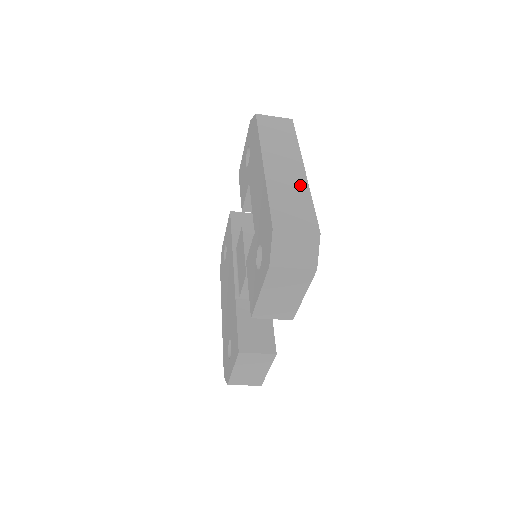
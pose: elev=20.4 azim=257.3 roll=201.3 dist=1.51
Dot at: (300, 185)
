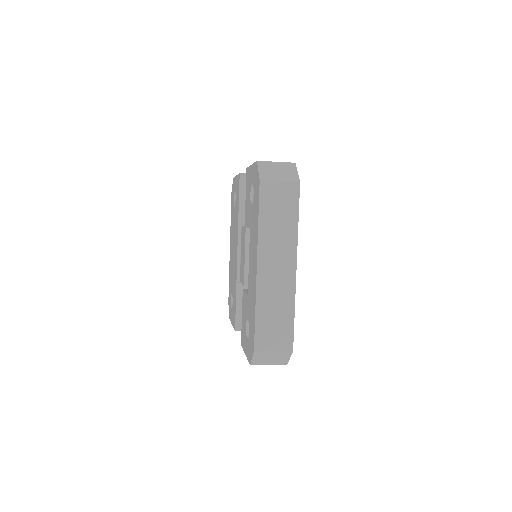
Dot at: (287, 294)
